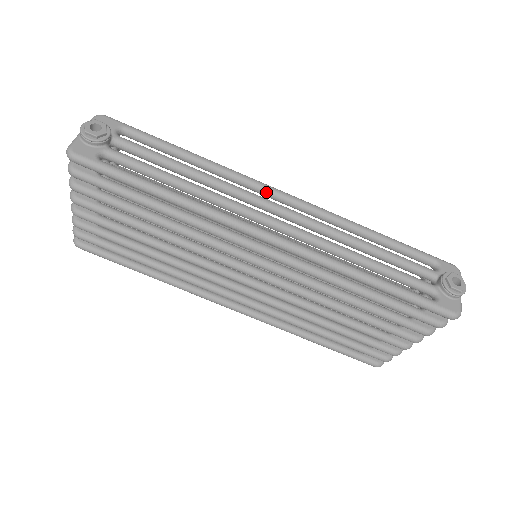
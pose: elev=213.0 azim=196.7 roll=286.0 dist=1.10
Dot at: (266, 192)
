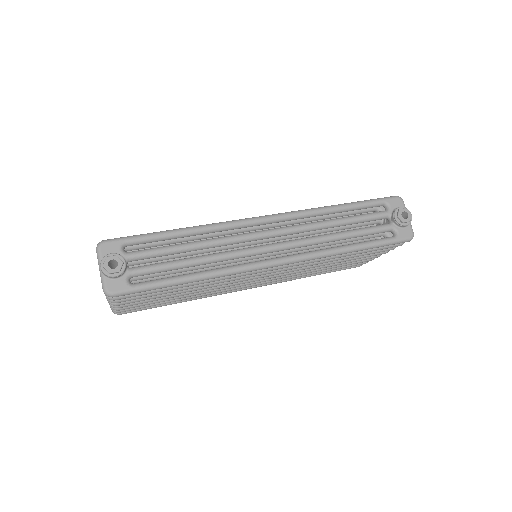
Dot at: (252, 225)
